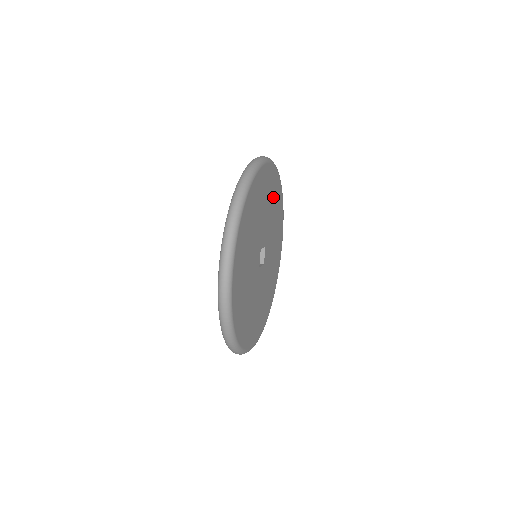
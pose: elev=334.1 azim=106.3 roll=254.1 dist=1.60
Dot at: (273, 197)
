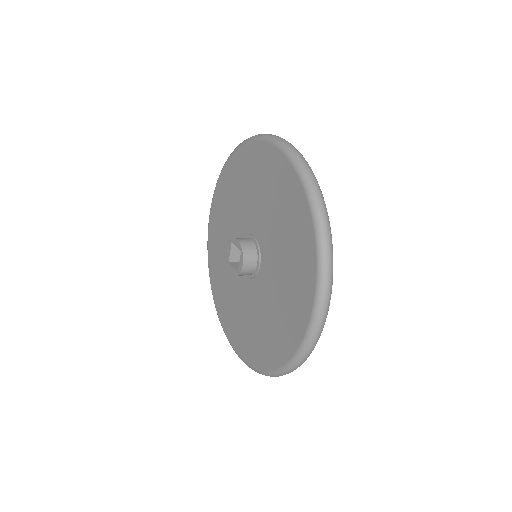
Dot at: occluded
